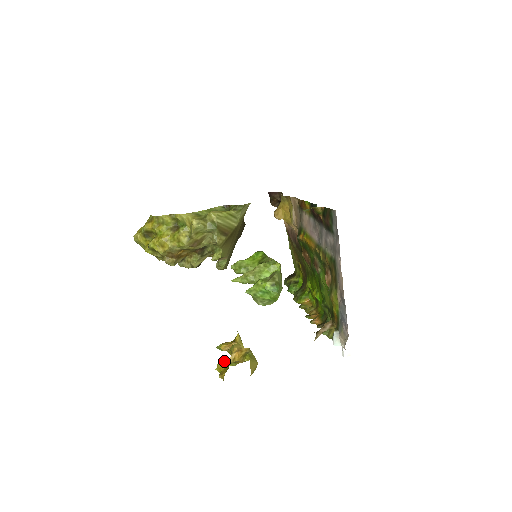
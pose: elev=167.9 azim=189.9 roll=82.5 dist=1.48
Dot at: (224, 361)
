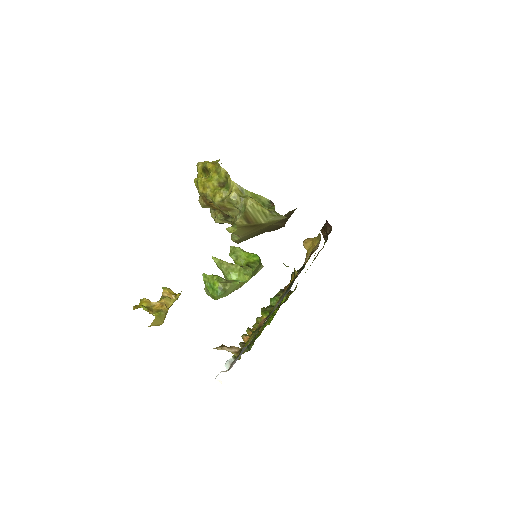
Dot at: (148, 300)
